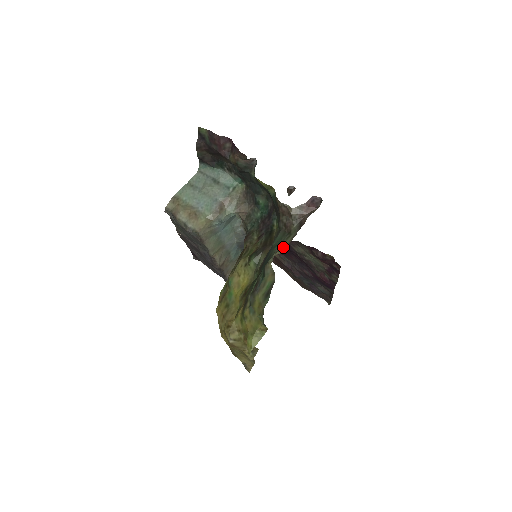
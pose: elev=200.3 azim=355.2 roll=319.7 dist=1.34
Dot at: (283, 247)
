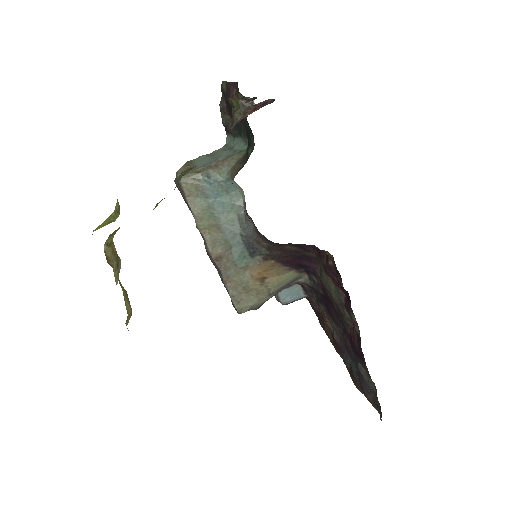
Dot at: occluded
